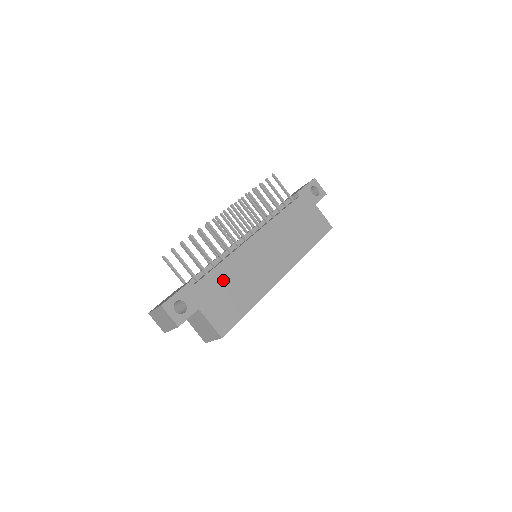
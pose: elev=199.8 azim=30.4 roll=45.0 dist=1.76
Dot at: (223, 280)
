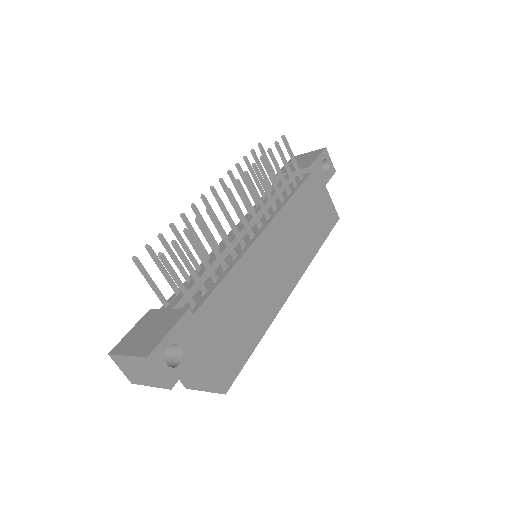
Dot at: (228, 303)
